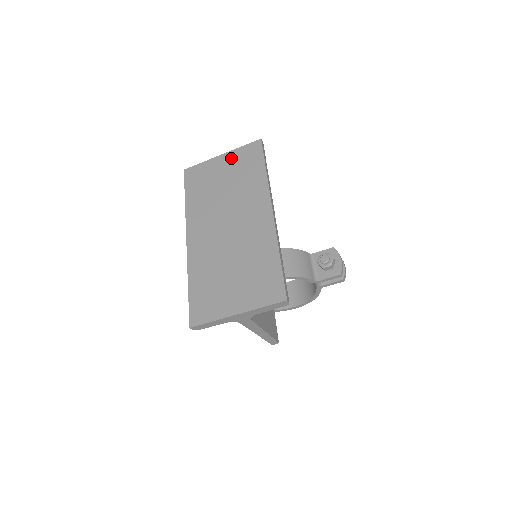
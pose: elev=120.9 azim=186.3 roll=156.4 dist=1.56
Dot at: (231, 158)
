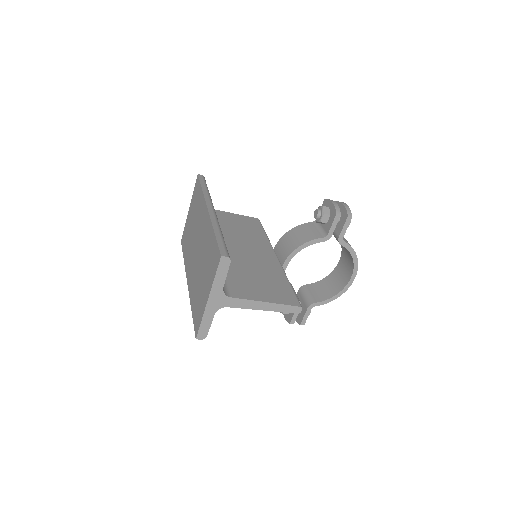
Dot at: (191, 205)
